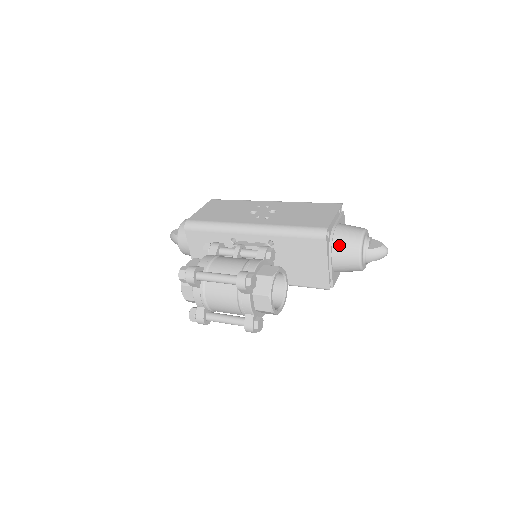
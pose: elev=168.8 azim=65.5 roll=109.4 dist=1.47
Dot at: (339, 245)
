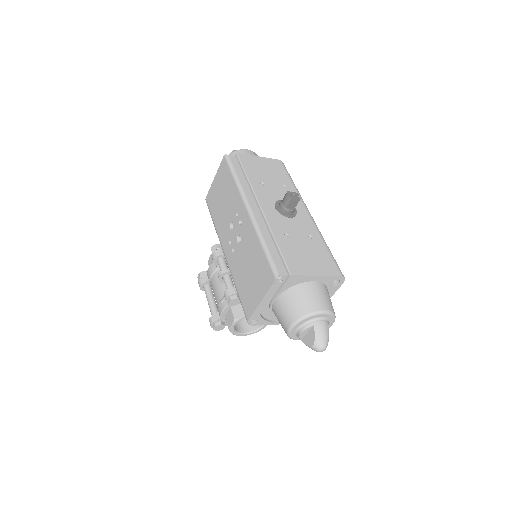
Dot at: occluded
